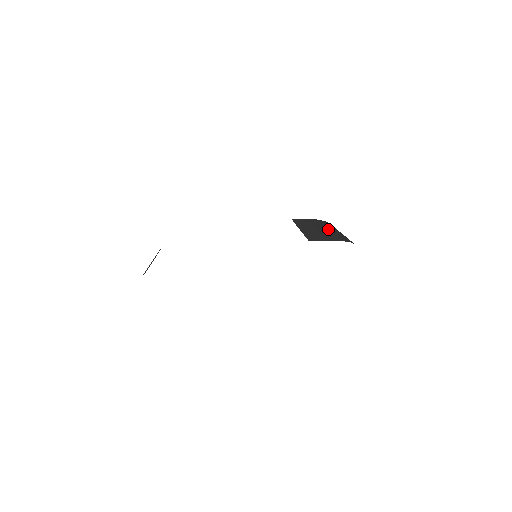
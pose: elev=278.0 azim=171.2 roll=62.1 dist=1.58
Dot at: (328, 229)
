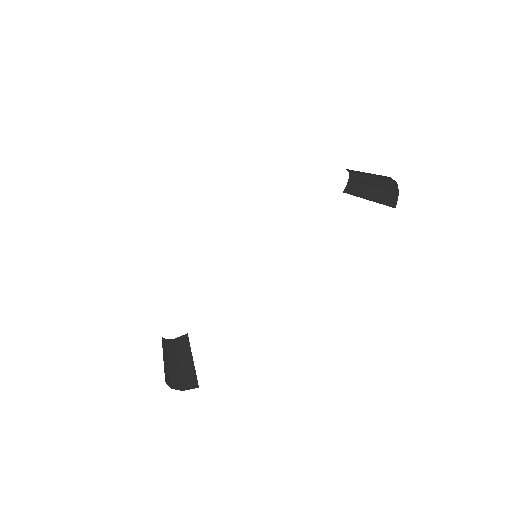
Dot at: (371, 178)
